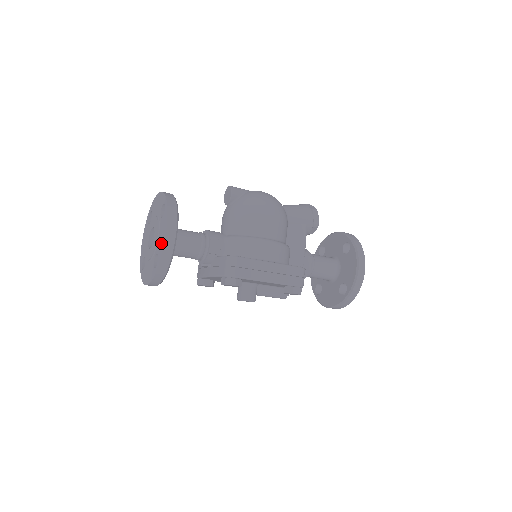
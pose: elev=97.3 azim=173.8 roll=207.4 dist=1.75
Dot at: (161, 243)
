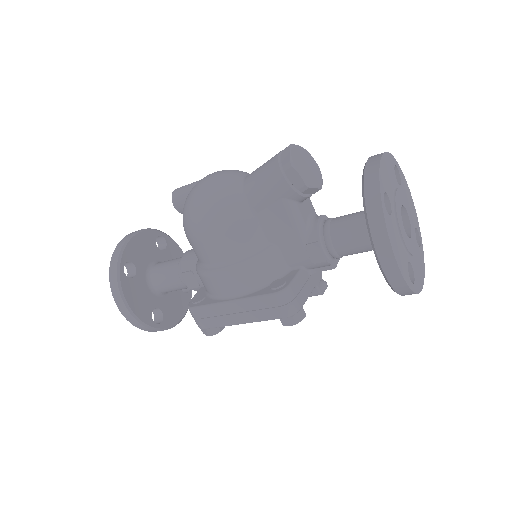
Dot at: occluded
